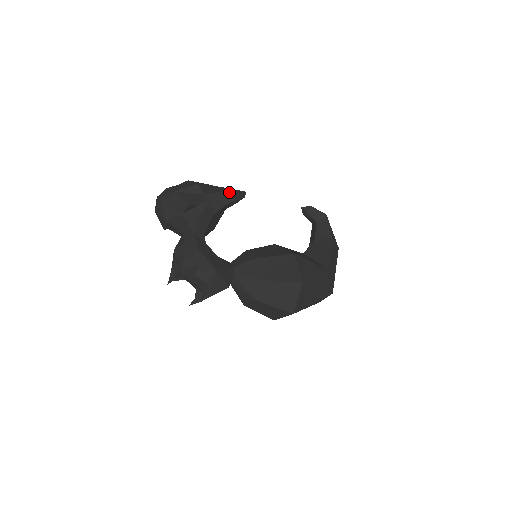
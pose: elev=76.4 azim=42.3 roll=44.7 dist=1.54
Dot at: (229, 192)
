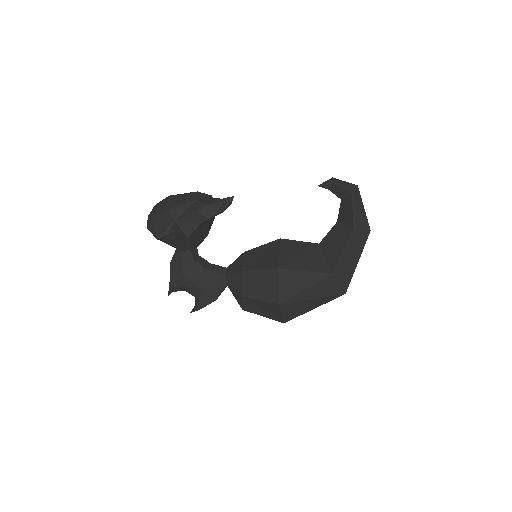
Dot at: (199, 212)
